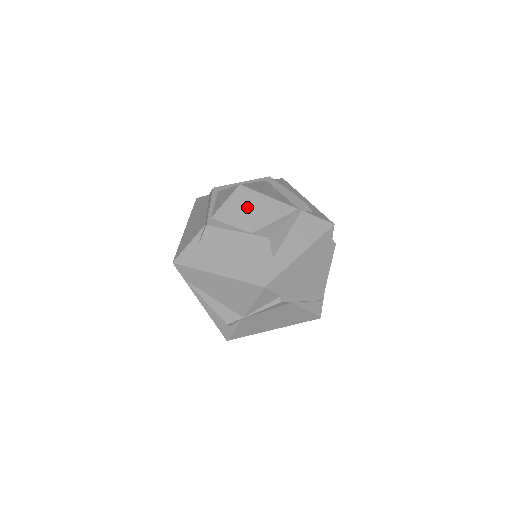
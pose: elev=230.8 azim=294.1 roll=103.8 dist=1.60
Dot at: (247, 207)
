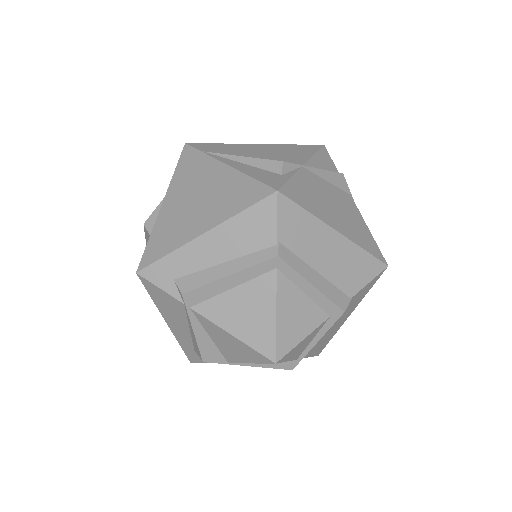
Dot at: occluded
